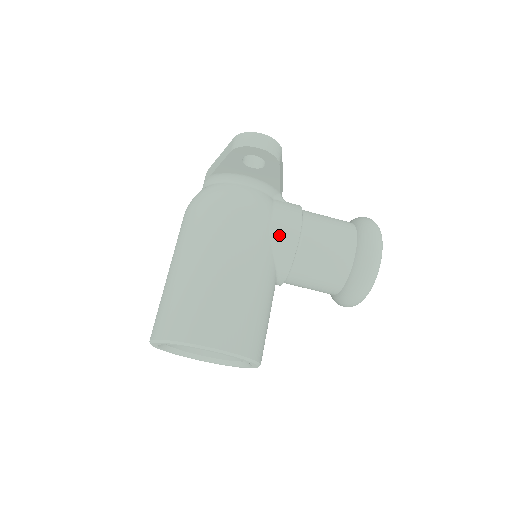
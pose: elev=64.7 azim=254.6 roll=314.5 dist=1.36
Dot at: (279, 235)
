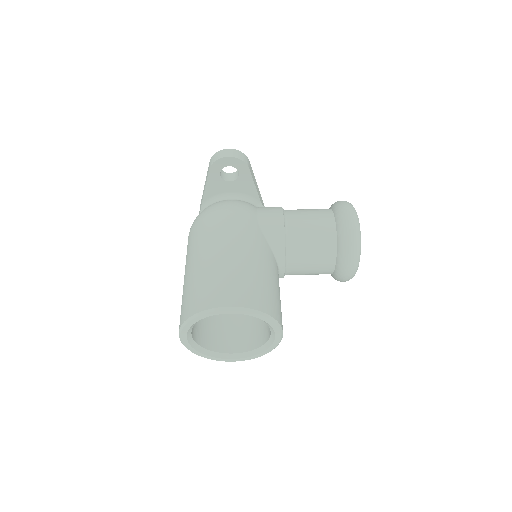
Dot at: (267, 224)
